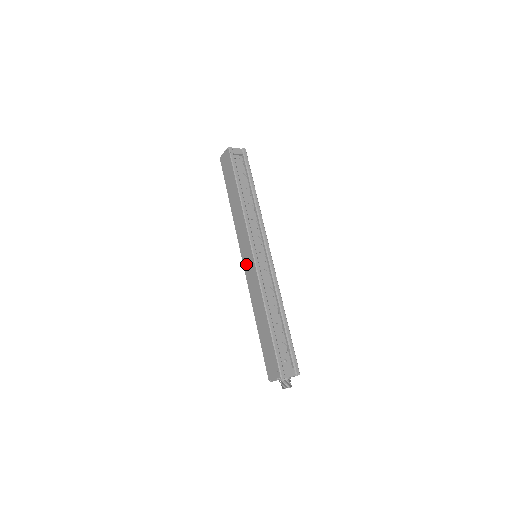
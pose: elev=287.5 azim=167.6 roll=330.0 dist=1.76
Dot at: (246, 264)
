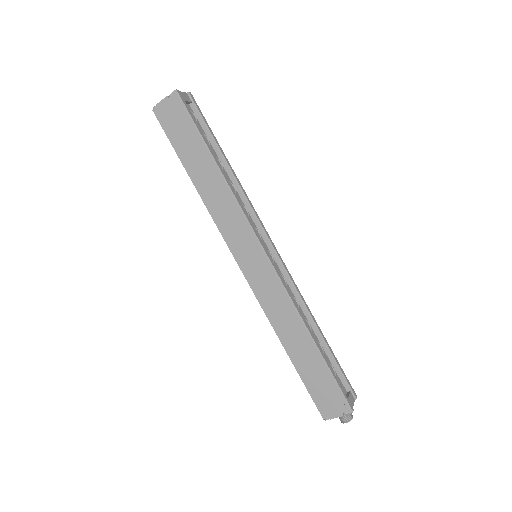
Dot at: (250, 271)
